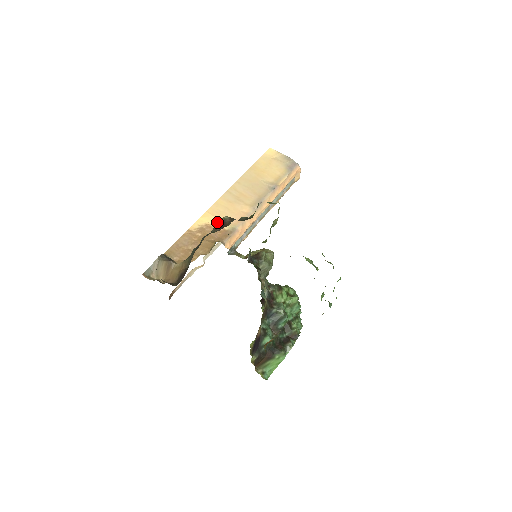
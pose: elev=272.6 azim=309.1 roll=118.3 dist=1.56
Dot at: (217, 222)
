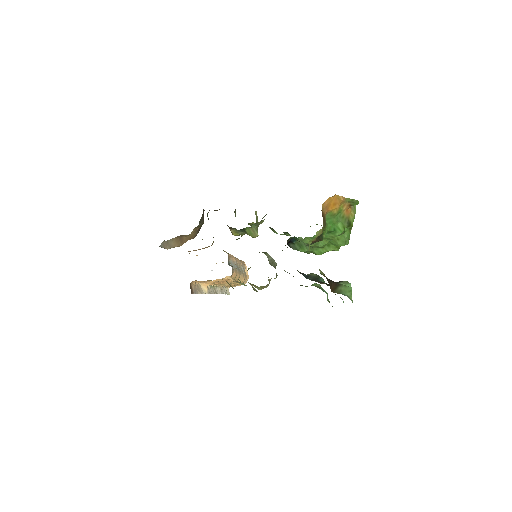
Dot at: (209, 210)
